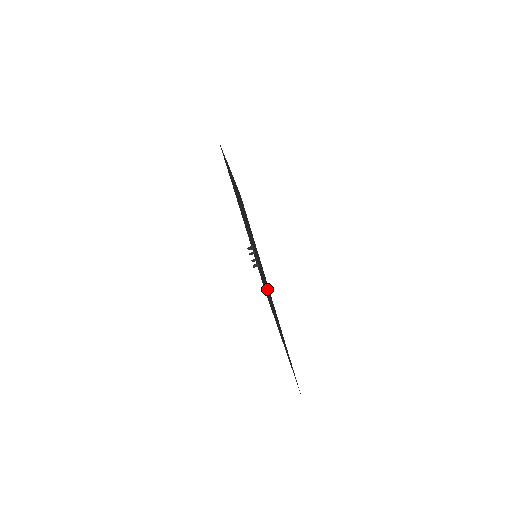
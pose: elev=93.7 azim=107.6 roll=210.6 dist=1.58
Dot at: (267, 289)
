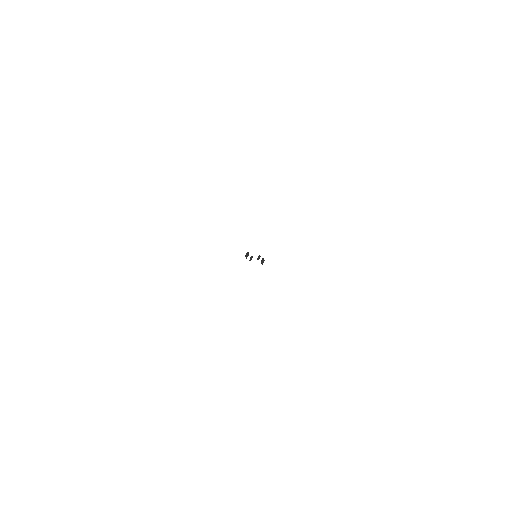
Dot at: occluded
